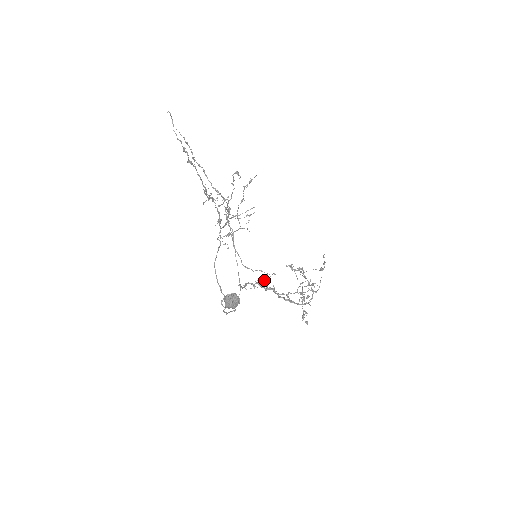
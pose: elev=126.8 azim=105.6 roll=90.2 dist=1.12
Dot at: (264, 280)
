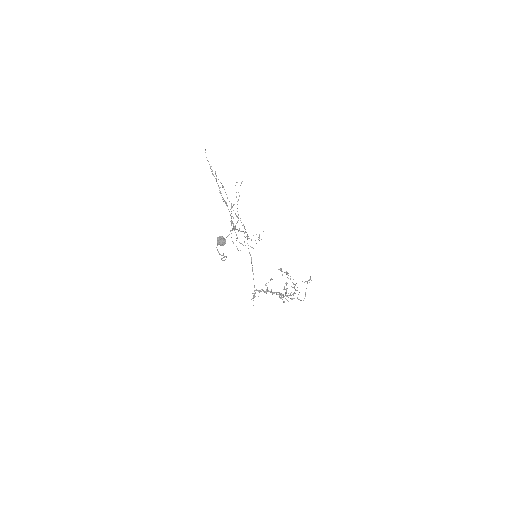
Dot at: (265, 284)
